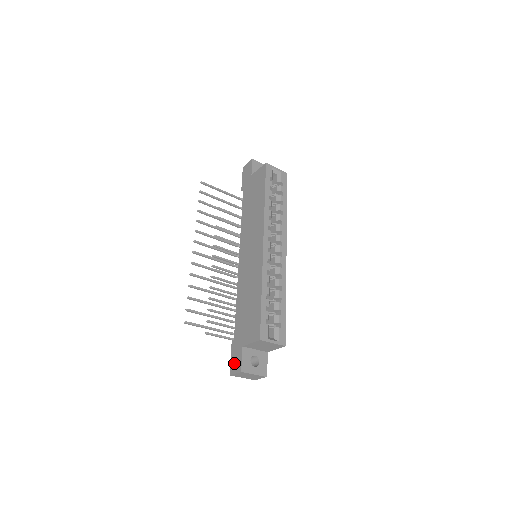
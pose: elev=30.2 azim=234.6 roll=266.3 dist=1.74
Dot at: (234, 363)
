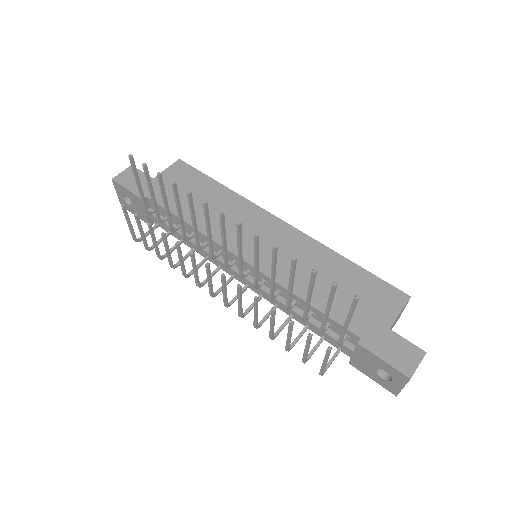
Dot at: (401, 357)
